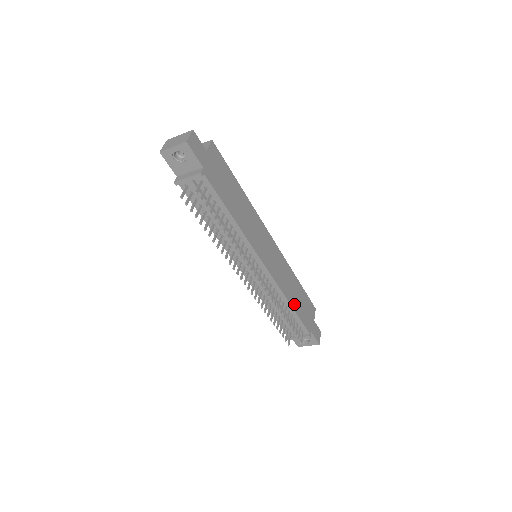
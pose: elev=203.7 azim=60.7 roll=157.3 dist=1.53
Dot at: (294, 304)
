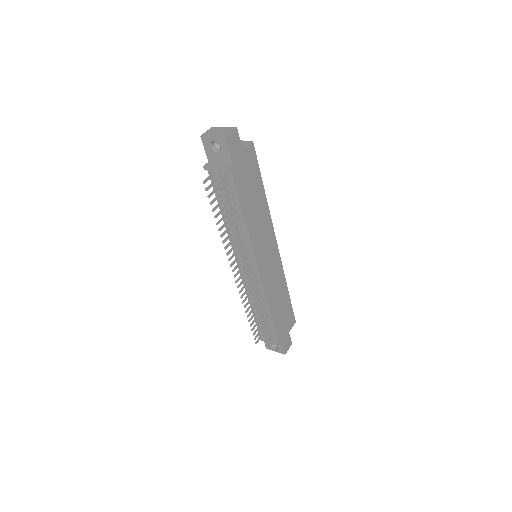
Dot at: (274, 311)
